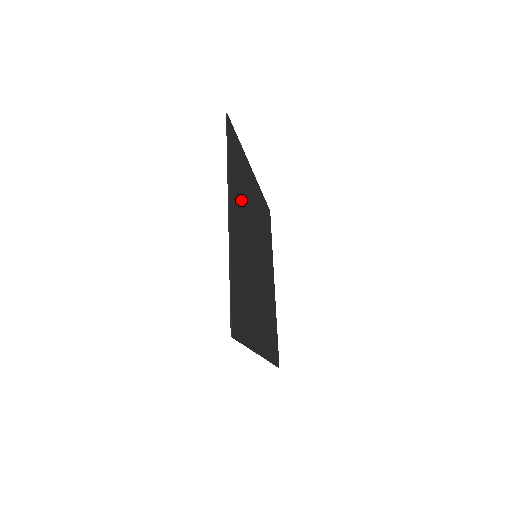
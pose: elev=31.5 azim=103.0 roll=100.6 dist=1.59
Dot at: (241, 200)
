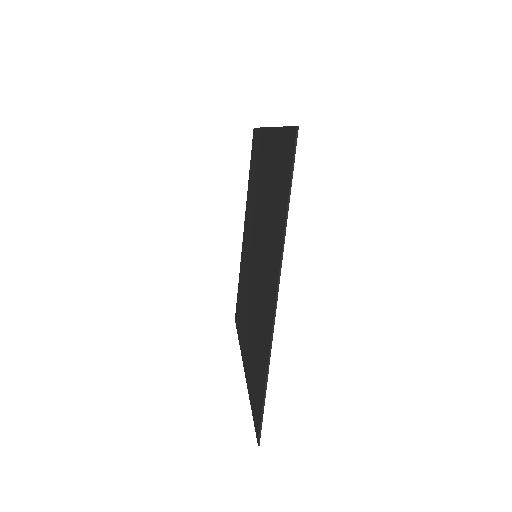
Dot at: occluded
